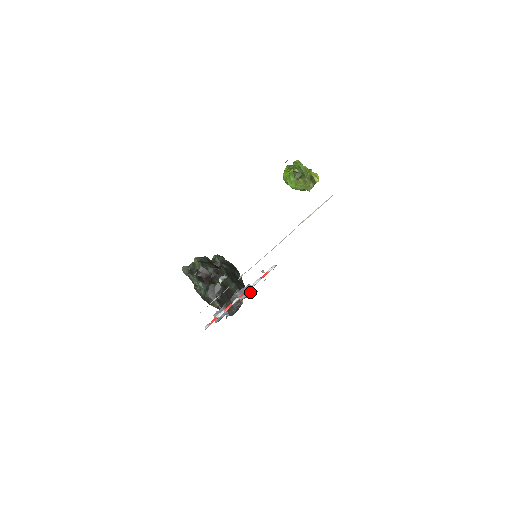
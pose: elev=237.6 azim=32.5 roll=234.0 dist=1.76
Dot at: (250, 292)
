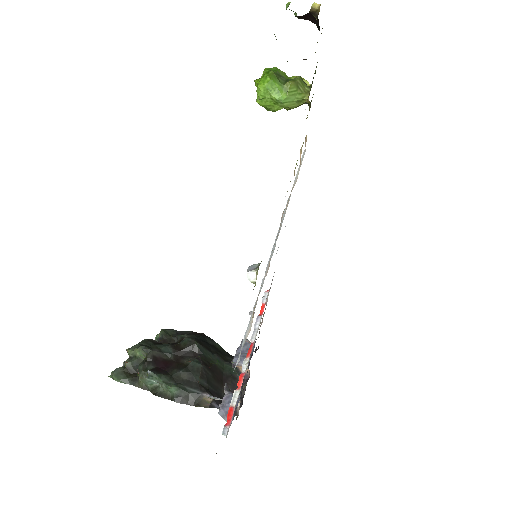
Dot at: occluded
